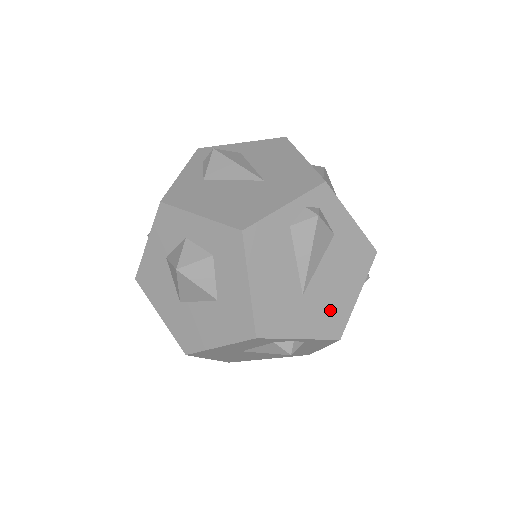
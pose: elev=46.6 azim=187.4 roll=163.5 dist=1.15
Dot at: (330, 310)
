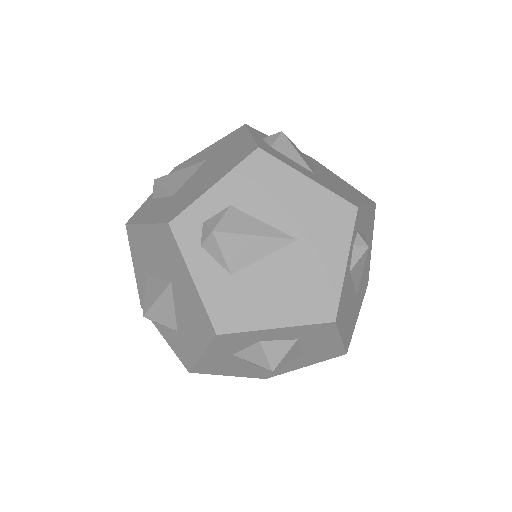
Dot at: (364, 278)
